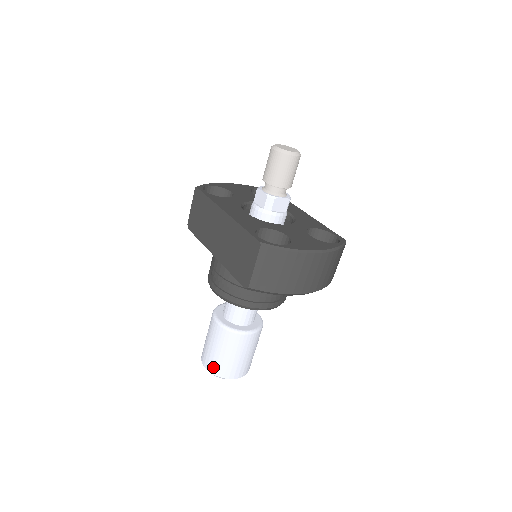
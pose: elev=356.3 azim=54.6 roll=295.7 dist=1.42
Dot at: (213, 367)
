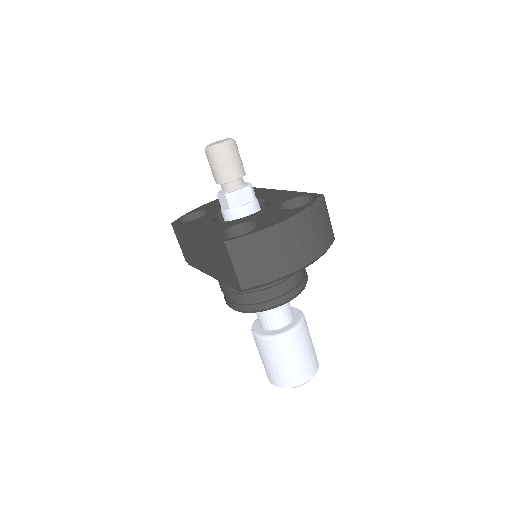
Dot at: (278, 381)
